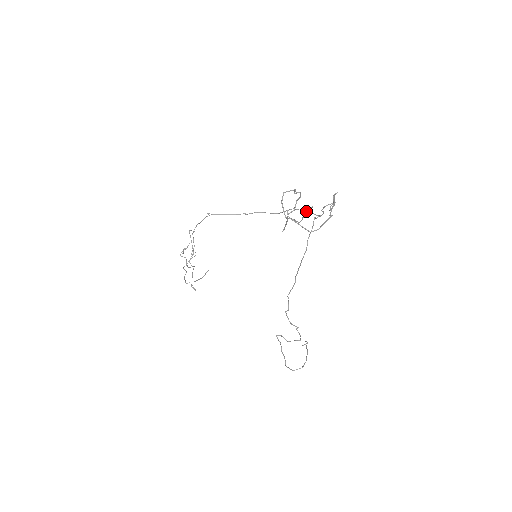
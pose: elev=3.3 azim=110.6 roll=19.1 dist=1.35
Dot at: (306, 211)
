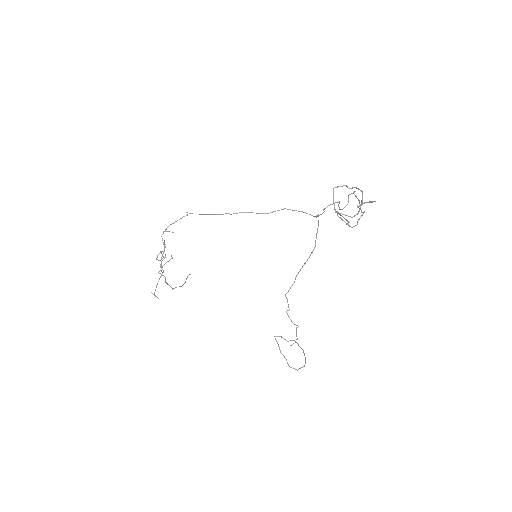
Dot at: (300, 211)
